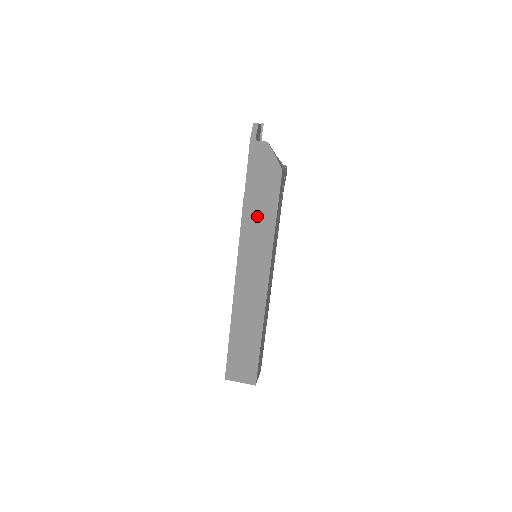
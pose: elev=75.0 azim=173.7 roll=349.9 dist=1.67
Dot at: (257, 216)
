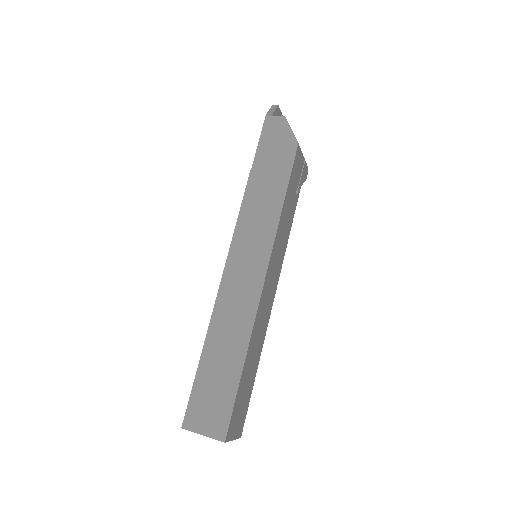
Dot at: (262, 195)
